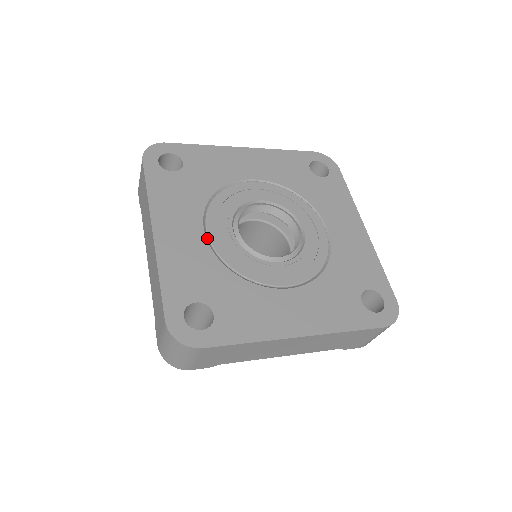
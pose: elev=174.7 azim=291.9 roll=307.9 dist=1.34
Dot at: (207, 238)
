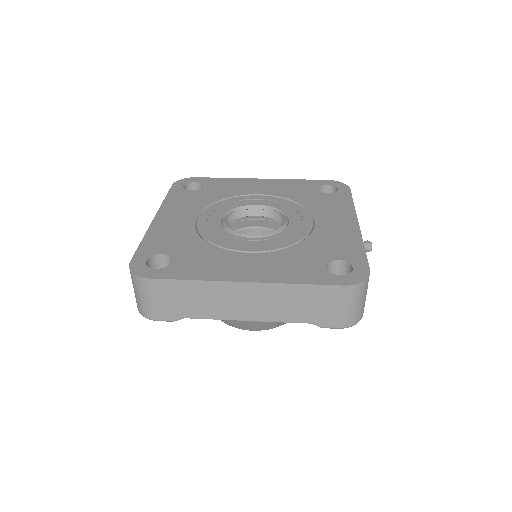
Dot at: (196, 223)
